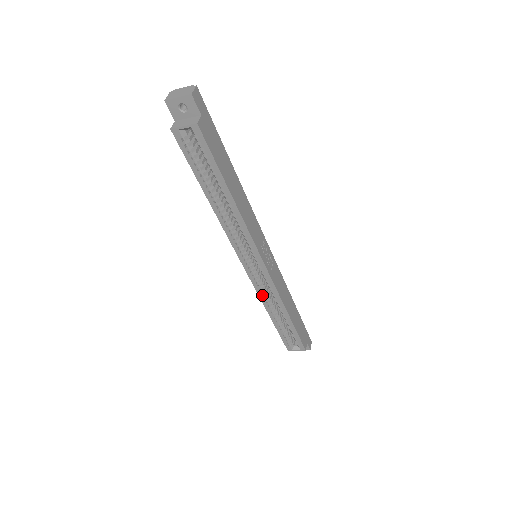
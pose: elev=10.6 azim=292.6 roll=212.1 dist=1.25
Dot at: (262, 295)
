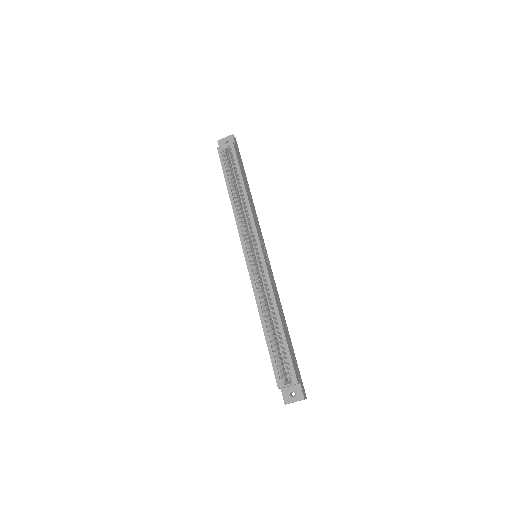
Dot at: (257, 291)
